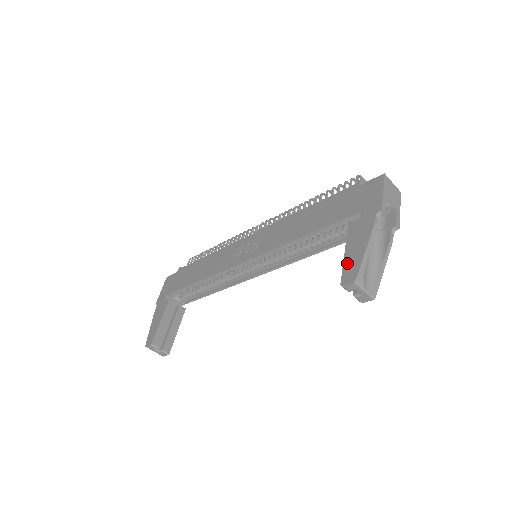
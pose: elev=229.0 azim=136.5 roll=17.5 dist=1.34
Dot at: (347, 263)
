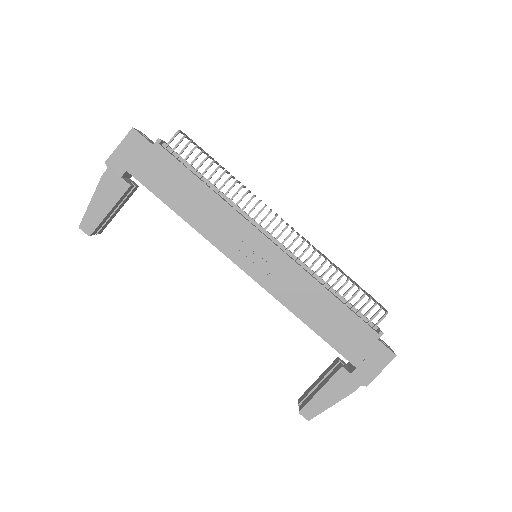
Dot at: (315, 401)
